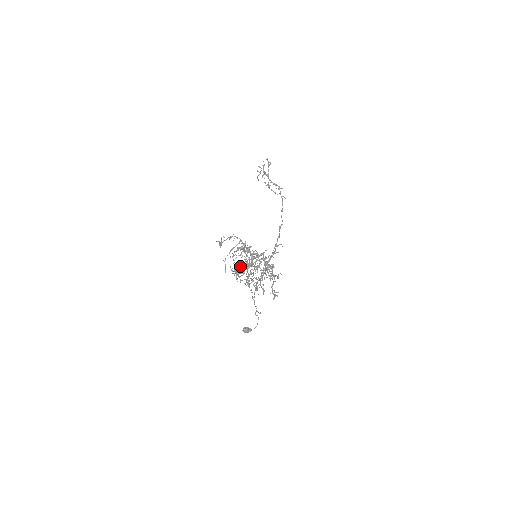
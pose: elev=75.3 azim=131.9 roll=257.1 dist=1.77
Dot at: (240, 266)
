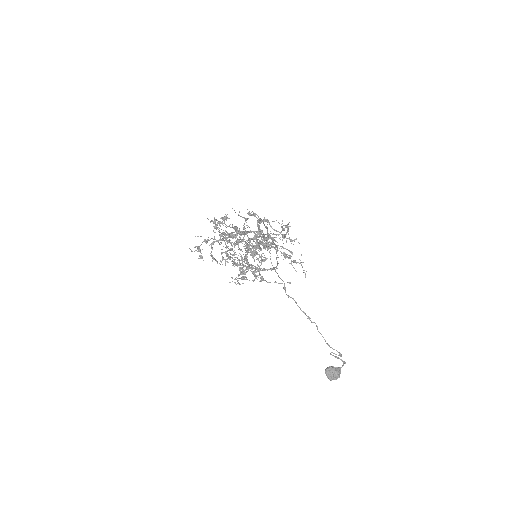
Dot at: (218, 222)
